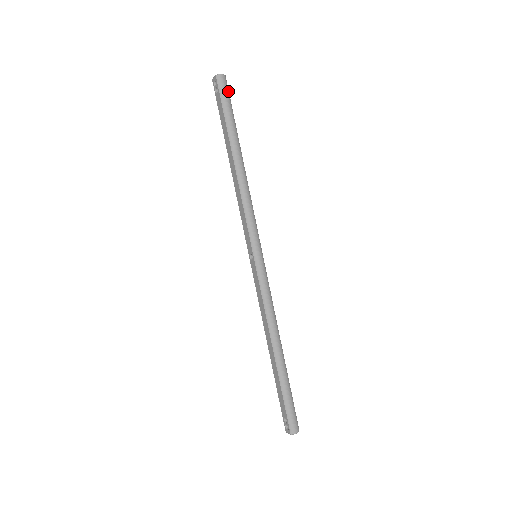
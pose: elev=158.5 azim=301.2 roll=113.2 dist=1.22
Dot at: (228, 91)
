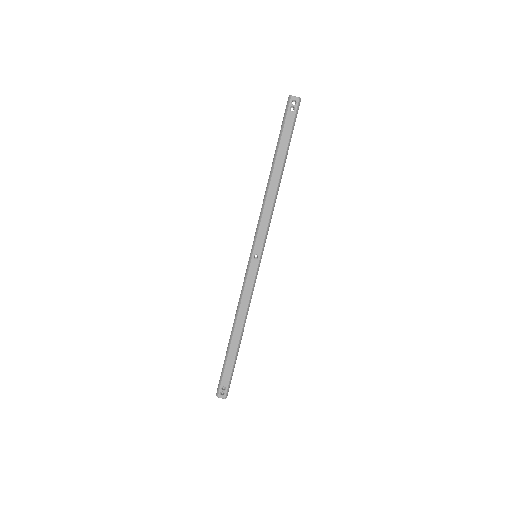
Dot at: occluded
